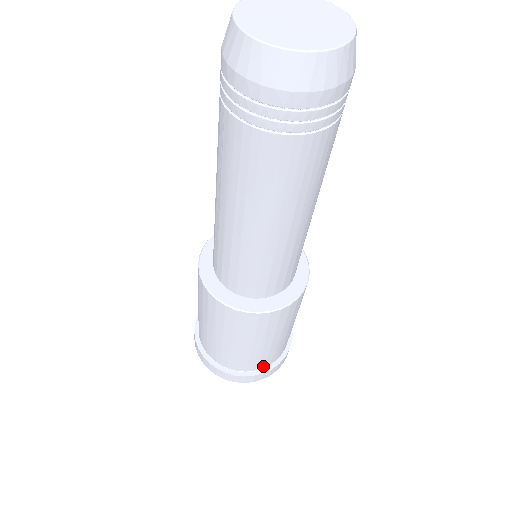
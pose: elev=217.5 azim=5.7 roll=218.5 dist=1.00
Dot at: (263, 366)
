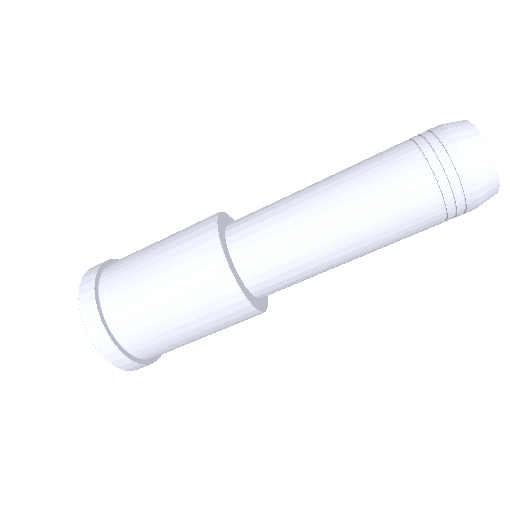
Dot at: (116, 328)
